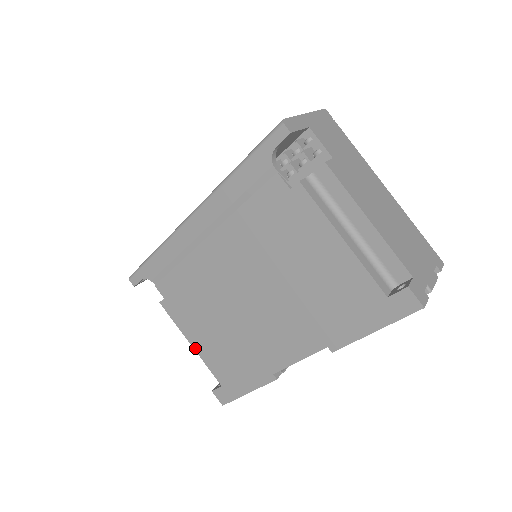
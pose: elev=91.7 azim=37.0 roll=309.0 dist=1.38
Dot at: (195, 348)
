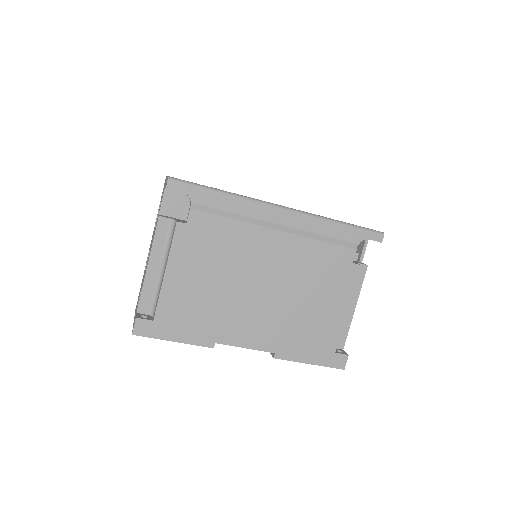
Dot at: (166, 278)
